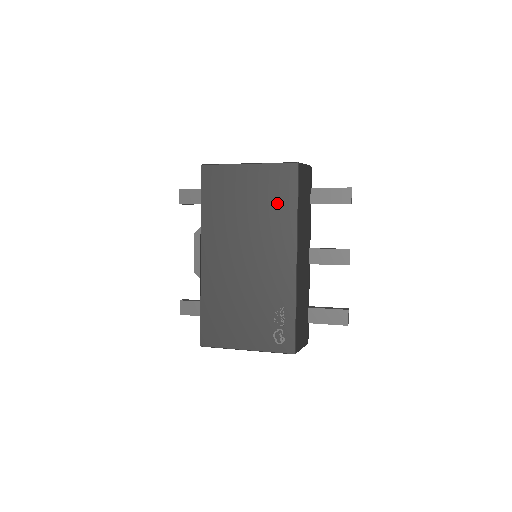
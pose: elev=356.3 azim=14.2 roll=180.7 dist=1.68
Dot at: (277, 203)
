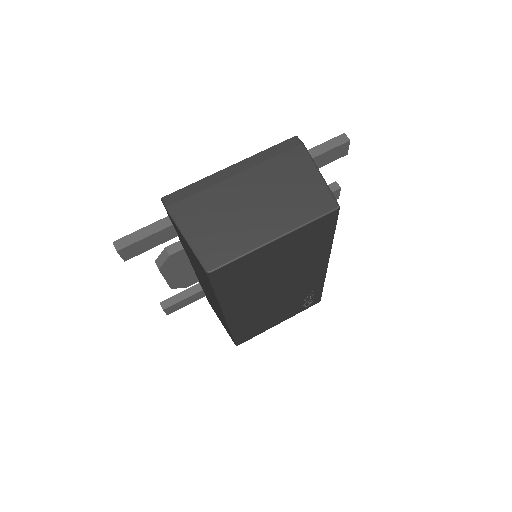
Dot at: (311, 247)
